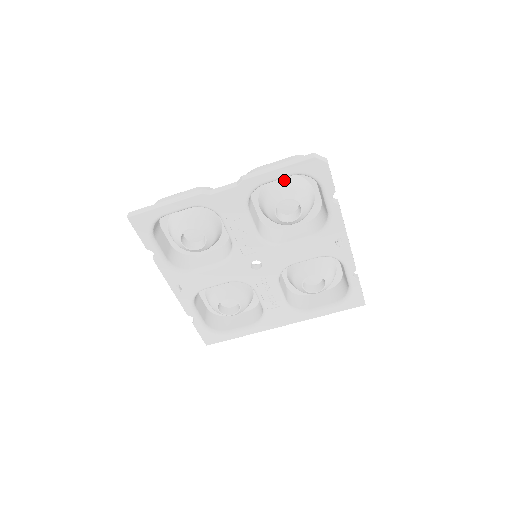
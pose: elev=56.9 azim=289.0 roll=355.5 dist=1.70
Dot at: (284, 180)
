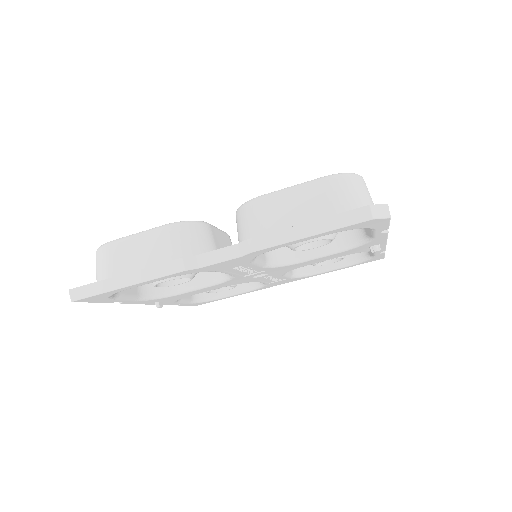
Dot at: occluded
